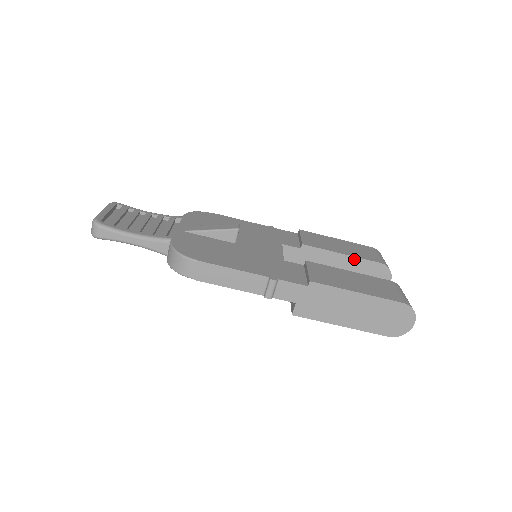
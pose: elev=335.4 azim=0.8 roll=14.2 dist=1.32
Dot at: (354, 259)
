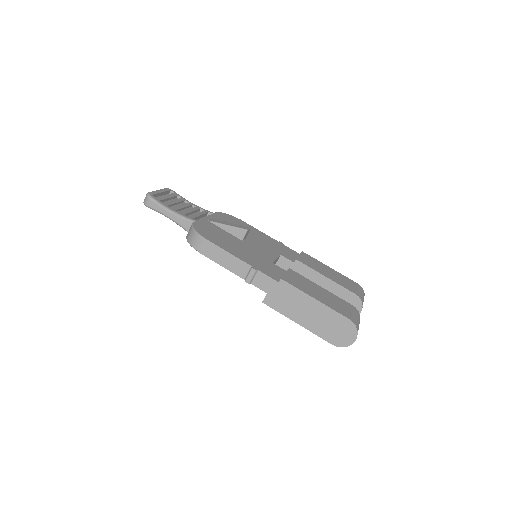
Dot at: (334, 284)
